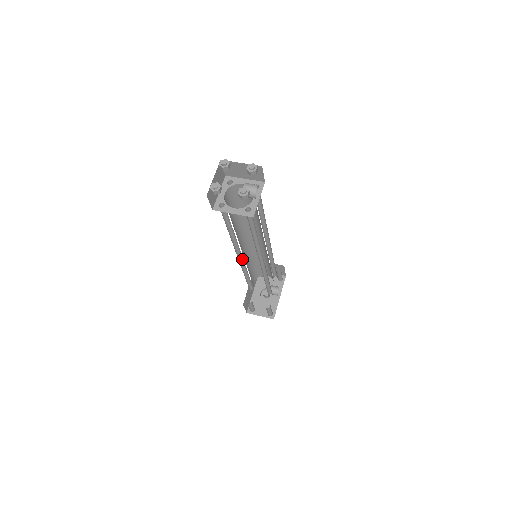
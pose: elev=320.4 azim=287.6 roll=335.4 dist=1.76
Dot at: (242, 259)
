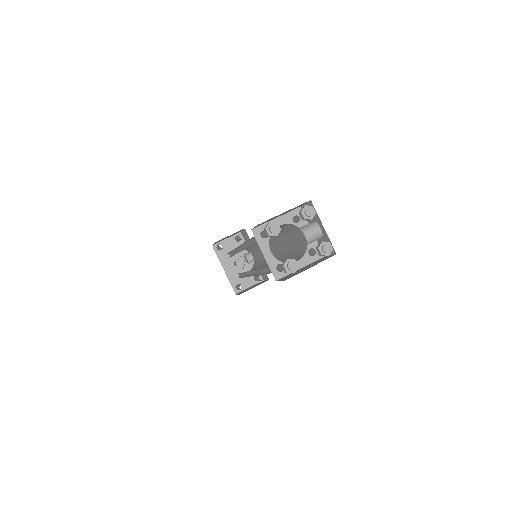
Dot at: occluded
